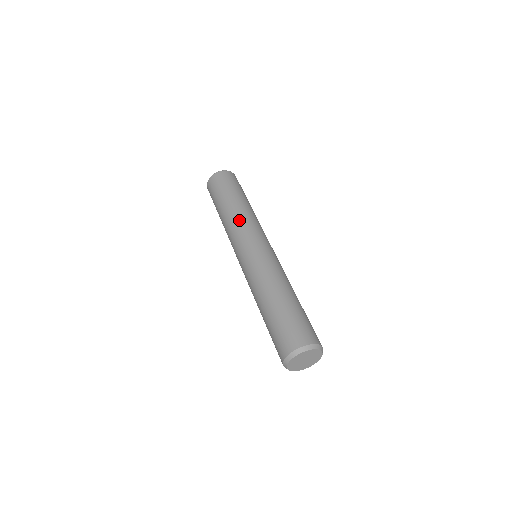
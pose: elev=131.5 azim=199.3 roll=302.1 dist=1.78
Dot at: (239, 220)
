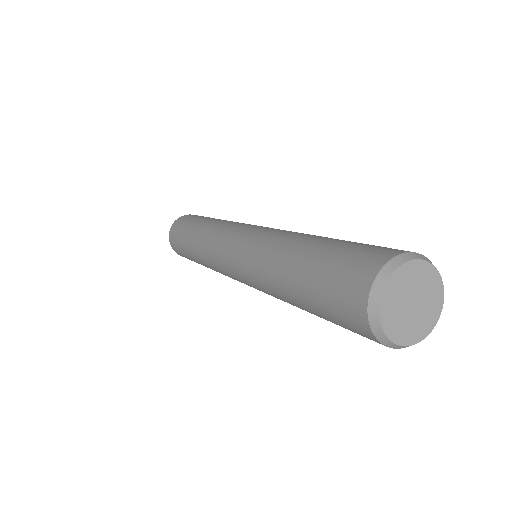
Dot at: (215, 227)
